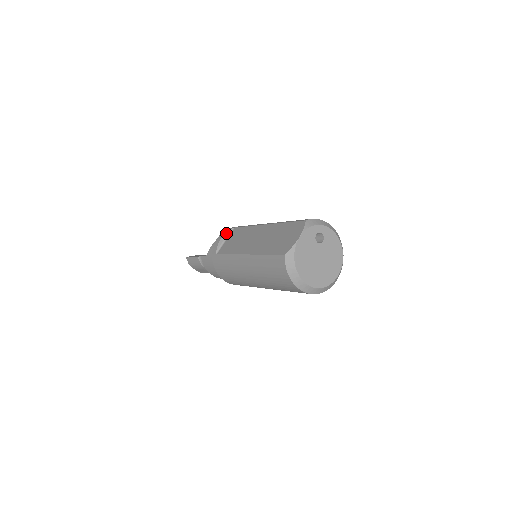
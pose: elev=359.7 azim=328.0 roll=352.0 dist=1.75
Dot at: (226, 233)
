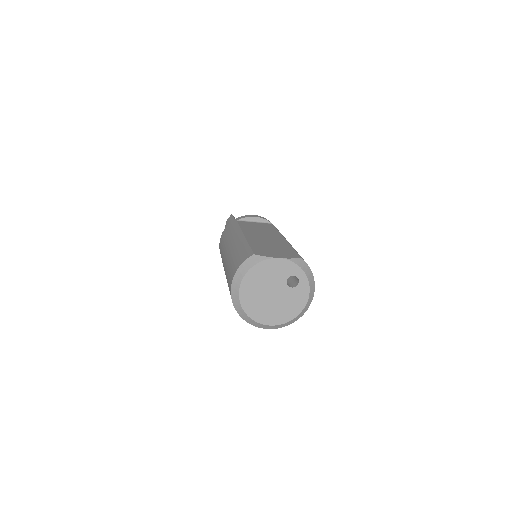
Dot at: (262, 219)
